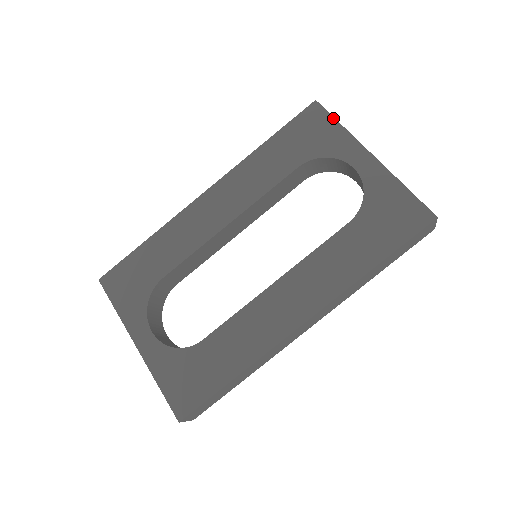
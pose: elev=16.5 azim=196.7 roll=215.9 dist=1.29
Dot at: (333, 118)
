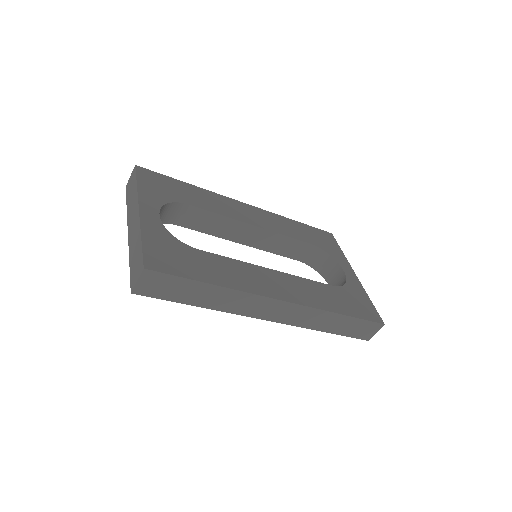
Dot at: (339, 246)
